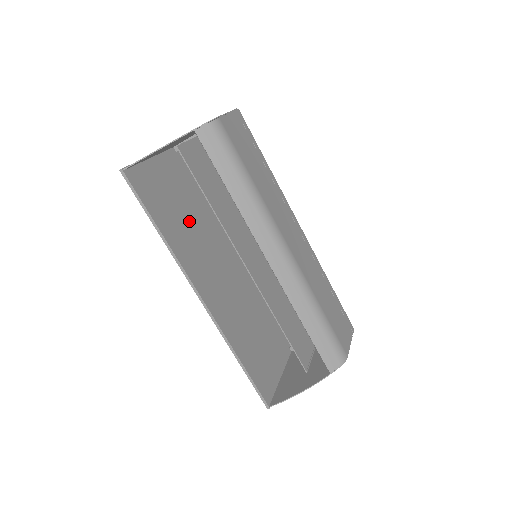
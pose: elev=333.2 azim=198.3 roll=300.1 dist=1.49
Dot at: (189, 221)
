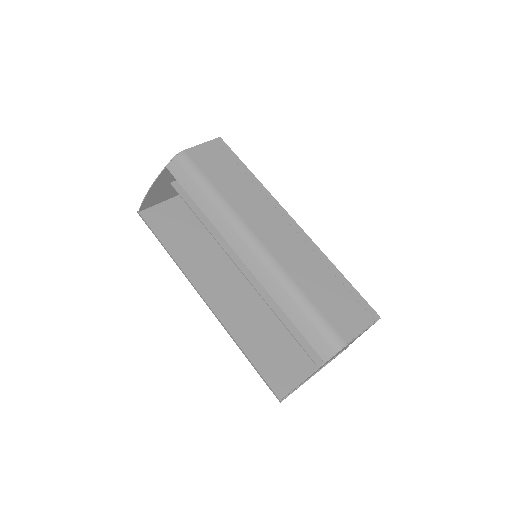
Dot at: (205, 239)
